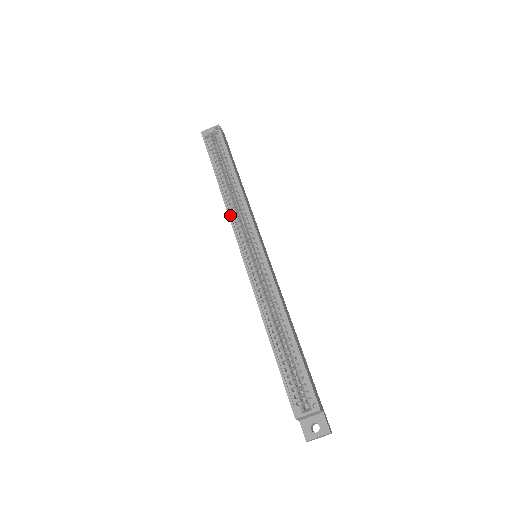
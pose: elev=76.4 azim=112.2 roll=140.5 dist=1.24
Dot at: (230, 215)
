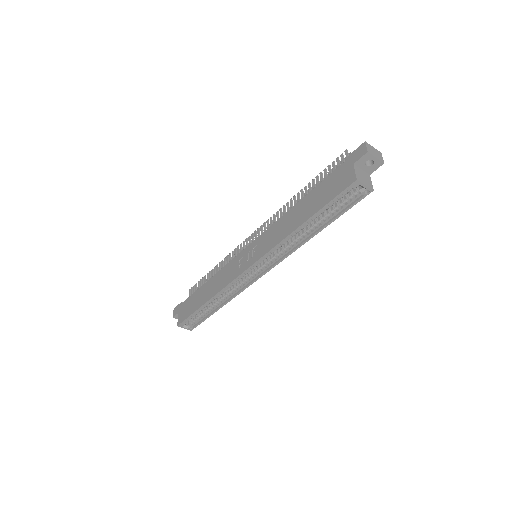
Dot at: (274, 249)
